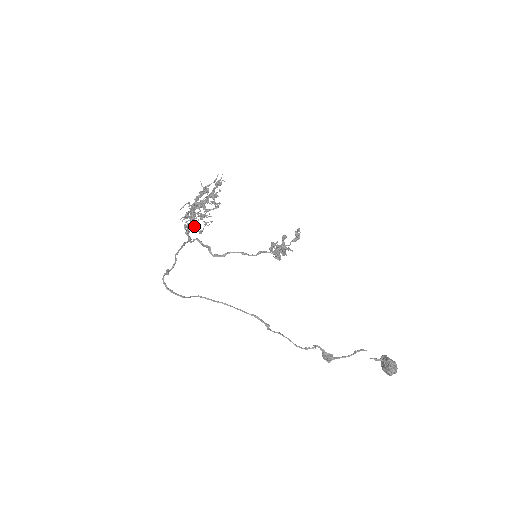
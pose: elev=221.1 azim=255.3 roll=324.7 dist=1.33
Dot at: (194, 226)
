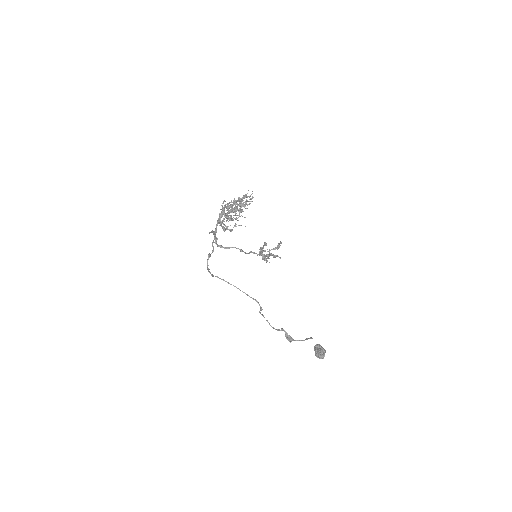
Dot at: (223, 223)
